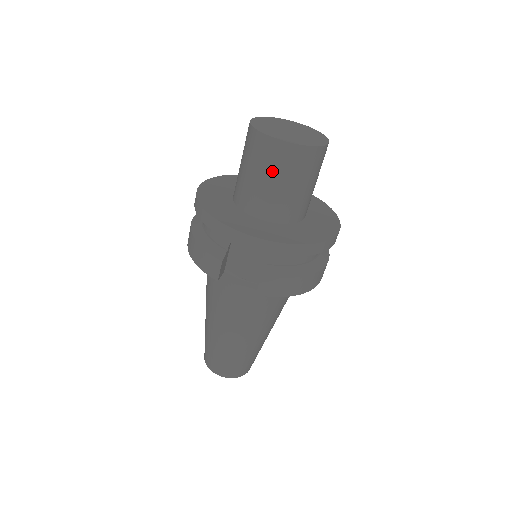
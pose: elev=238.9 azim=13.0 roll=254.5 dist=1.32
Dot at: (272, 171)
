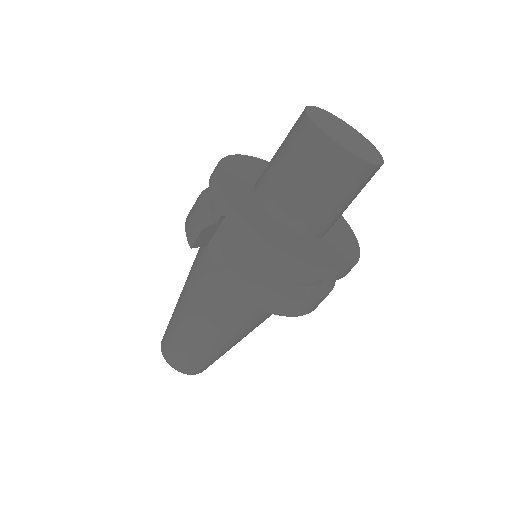
Dot at: (298, 161)
